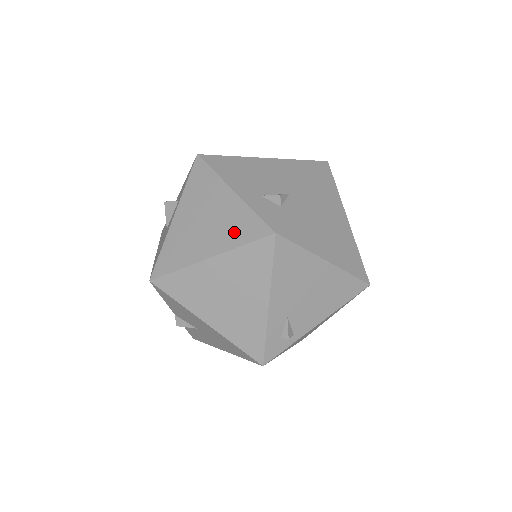
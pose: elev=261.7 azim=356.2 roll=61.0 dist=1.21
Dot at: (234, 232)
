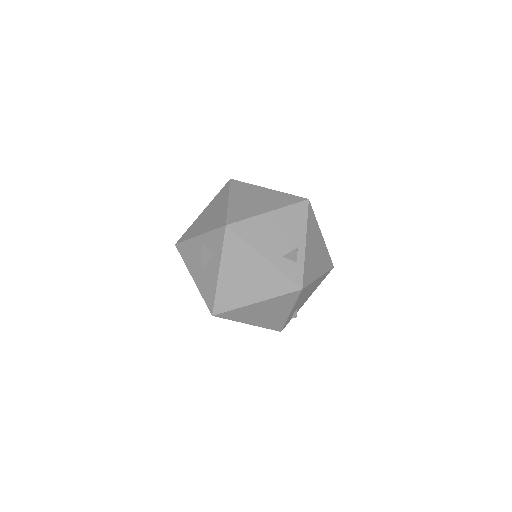
Dot at: (272, 287)
